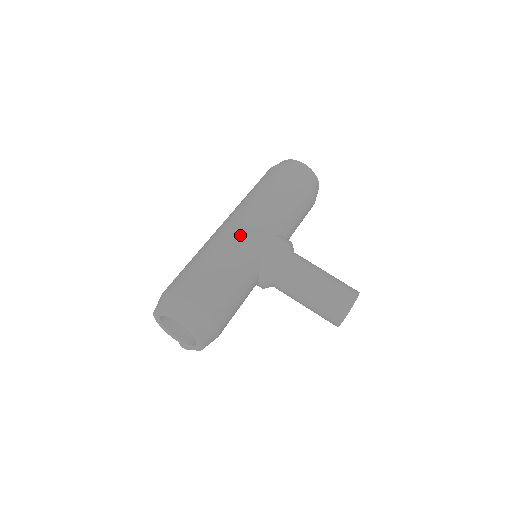
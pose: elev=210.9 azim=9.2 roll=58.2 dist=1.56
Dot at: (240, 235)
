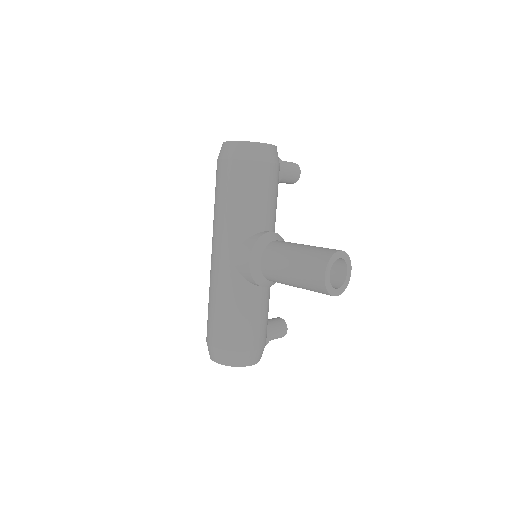
Dot at: (216, 268)
